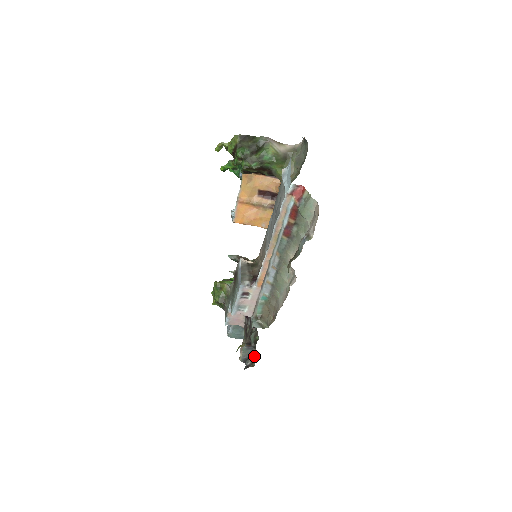
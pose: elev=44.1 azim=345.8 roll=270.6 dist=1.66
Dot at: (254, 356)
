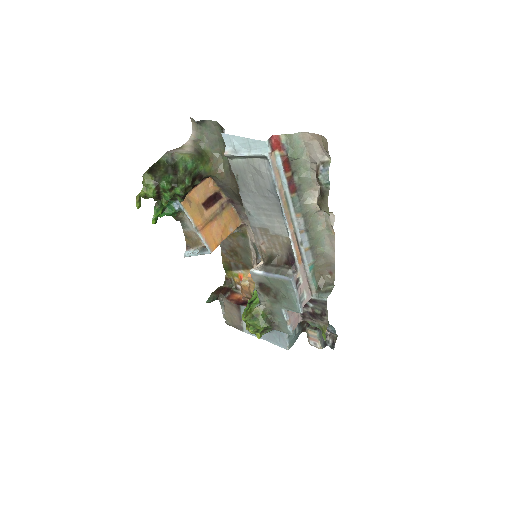
Dot at: (327, 332)
